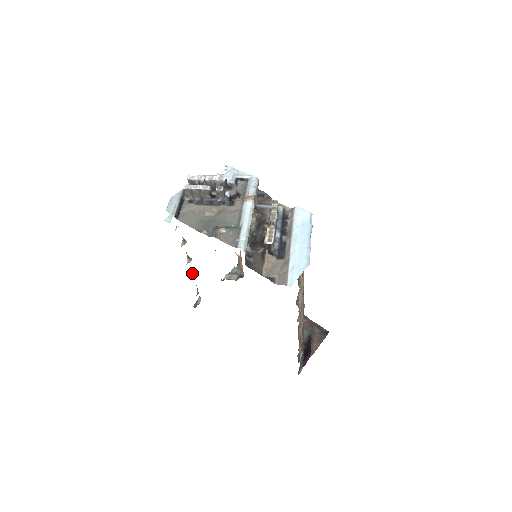
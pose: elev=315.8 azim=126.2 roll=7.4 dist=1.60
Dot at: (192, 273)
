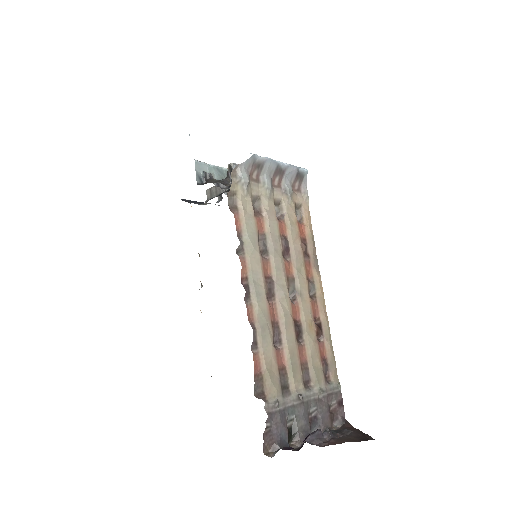
Dot at: occluded
